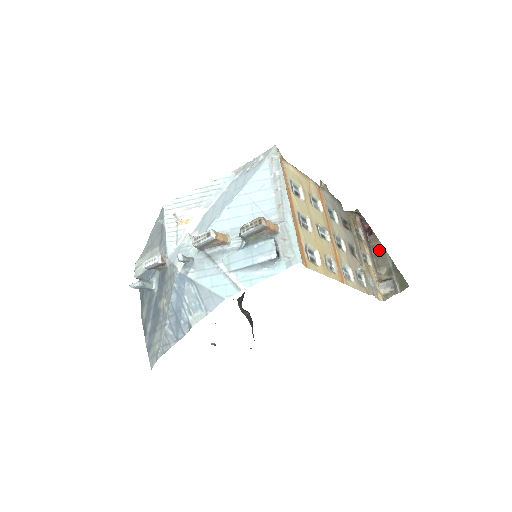
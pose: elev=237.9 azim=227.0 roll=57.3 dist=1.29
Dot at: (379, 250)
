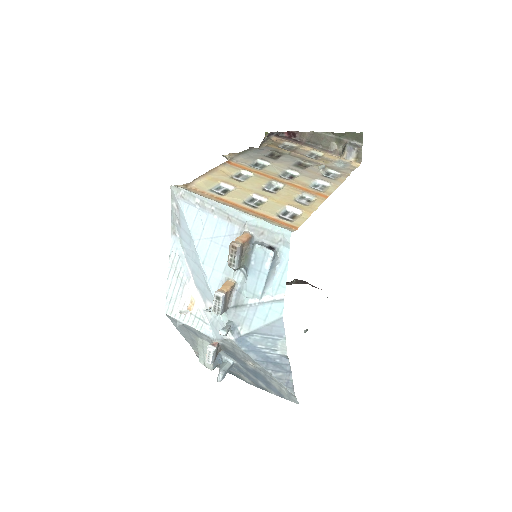
Dot at: (314, 137)
